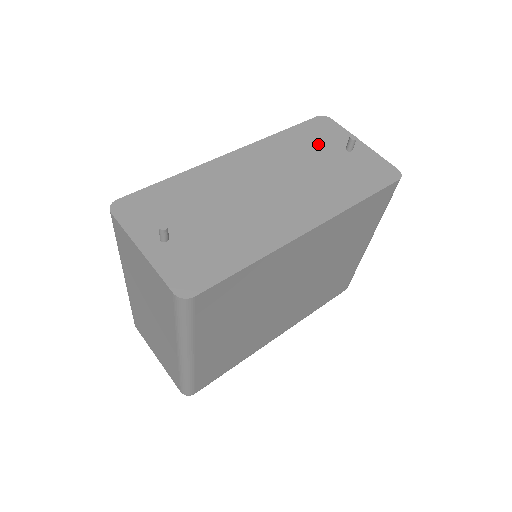
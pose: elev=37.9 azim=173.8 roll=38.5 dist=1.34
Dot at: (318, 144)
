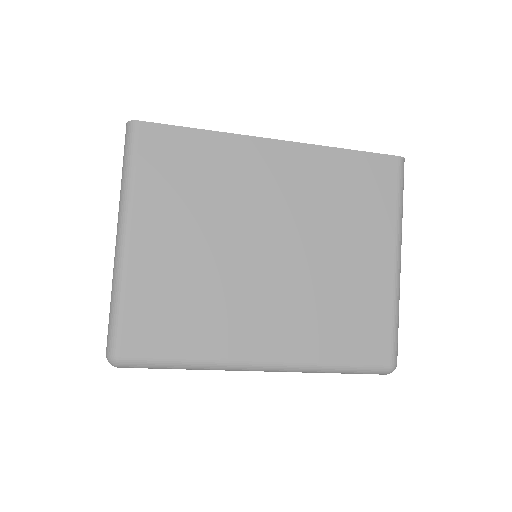
Dot at: occluded
